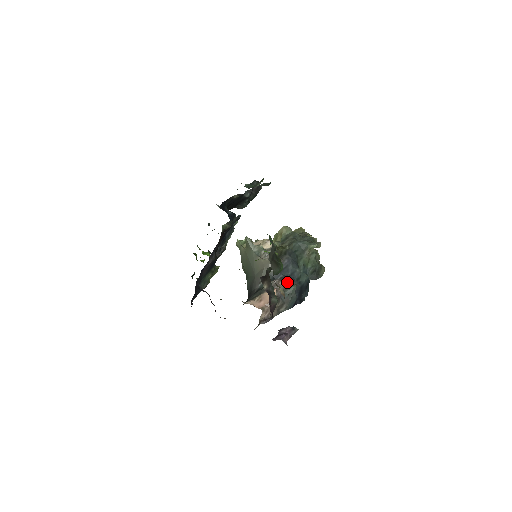
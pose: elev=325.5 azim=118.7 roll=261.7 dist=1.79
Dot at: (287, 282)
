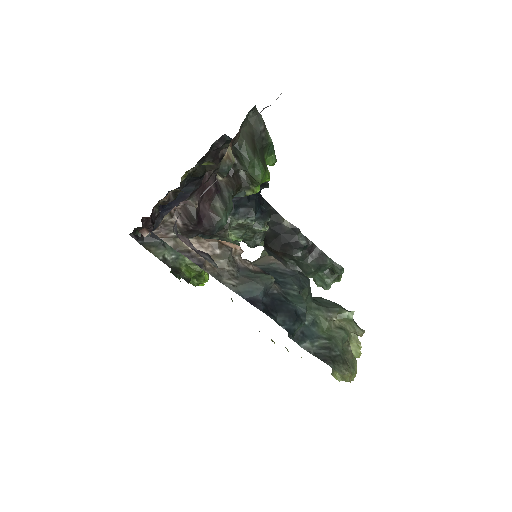
Dot at: occluded
